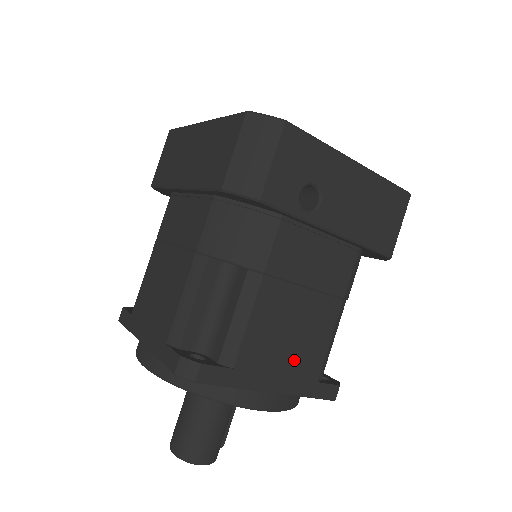
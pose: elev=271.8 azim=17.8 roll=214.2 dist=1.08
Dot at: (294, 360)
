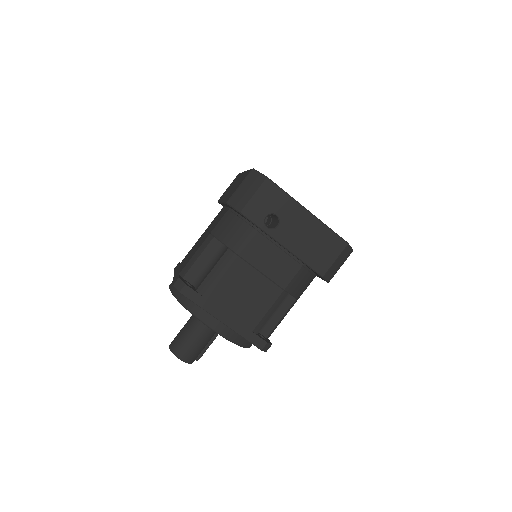
Dot at: (240, 310)
